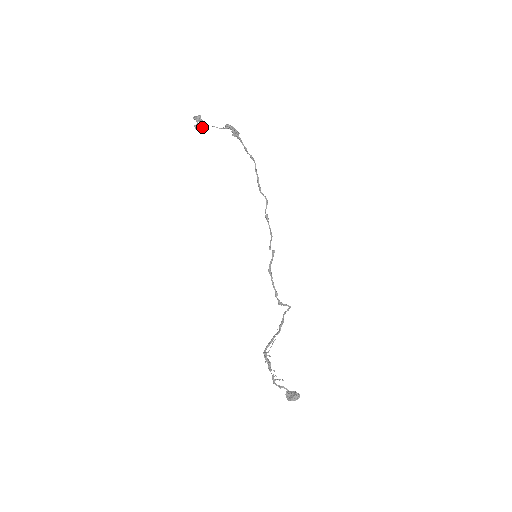
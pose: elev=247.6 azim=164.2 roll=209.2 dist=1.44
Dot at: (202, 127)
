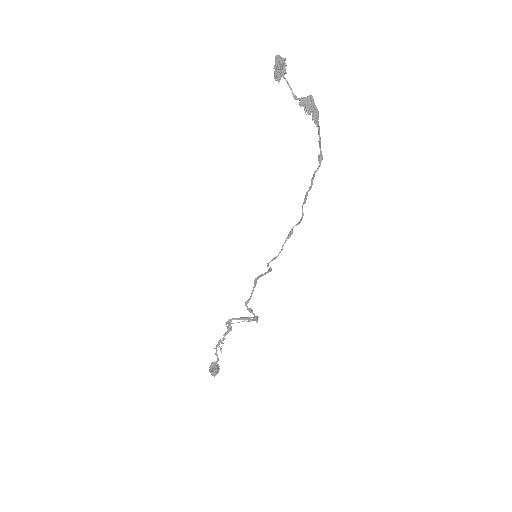
Dot at: (277, 78)
